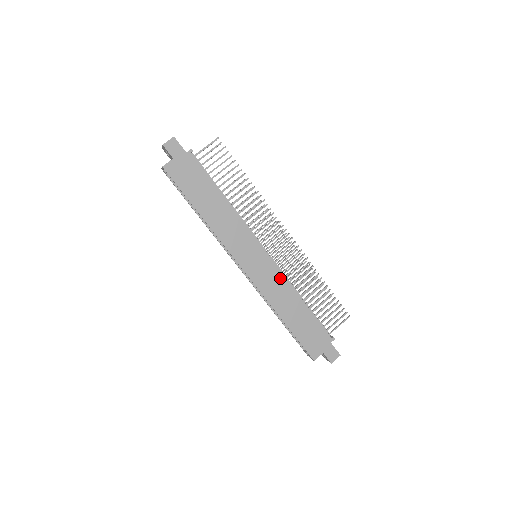
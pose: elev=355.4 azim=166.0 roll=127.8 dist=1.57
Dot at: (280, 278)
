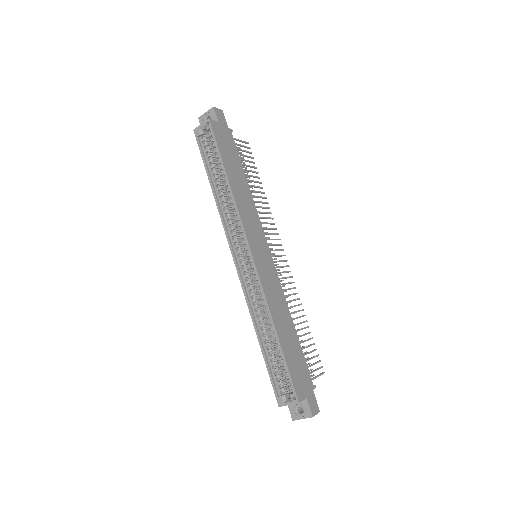
Dot at: (278, 286)
